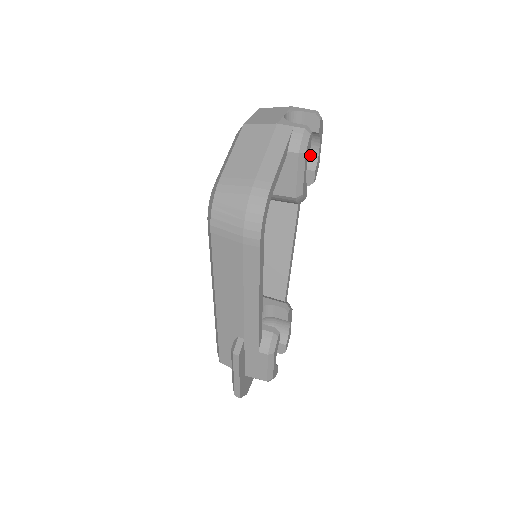
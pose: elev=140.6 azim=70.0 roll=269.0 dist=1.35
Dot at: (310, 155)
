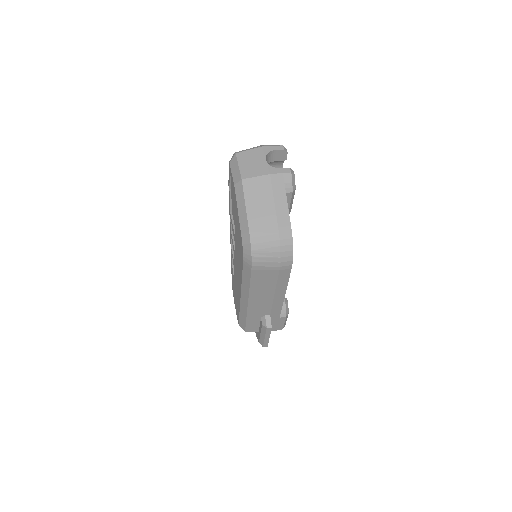
Dot at: occluded
